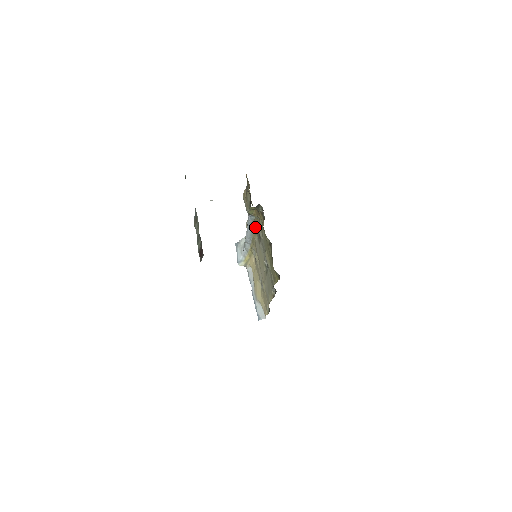
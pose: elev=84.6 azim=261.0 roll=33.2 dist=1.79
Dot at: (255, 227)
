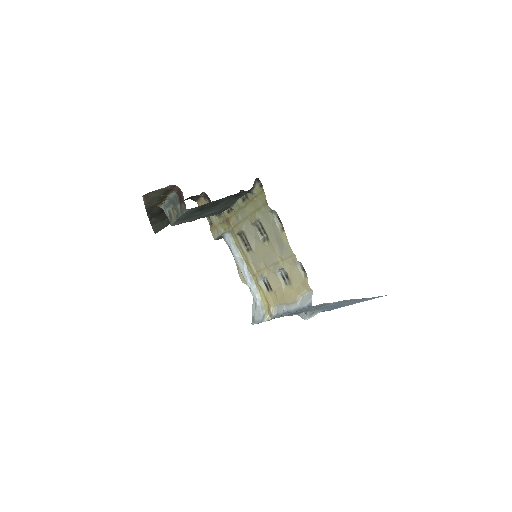
Dot at: (239, 244)
